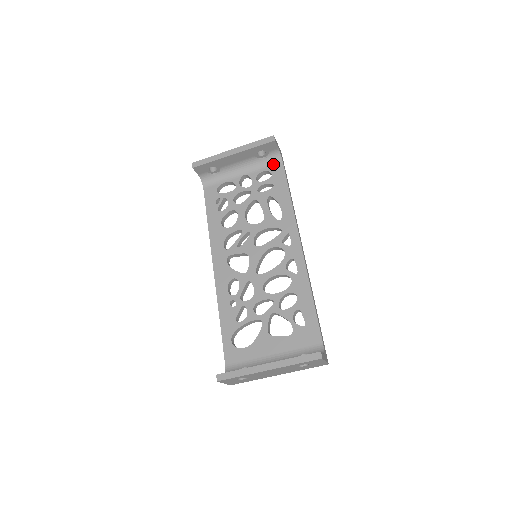
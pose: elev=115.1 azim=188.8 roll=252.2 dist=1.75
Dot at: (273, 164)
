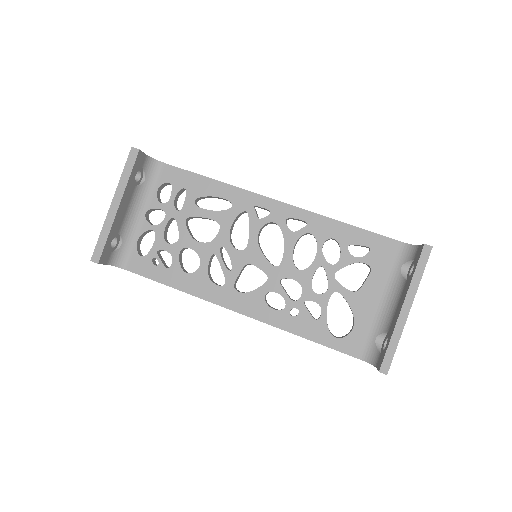
Dot at: (157, 174)
